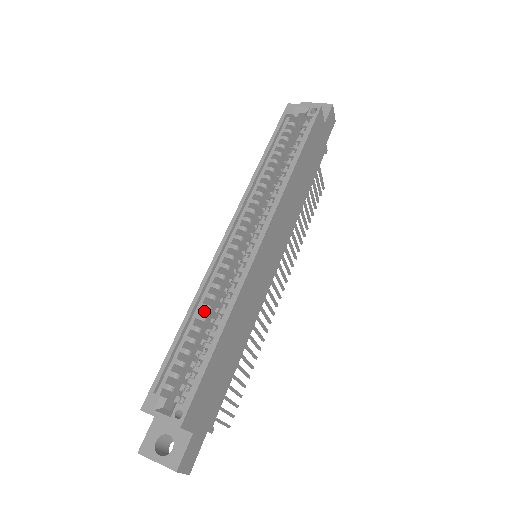
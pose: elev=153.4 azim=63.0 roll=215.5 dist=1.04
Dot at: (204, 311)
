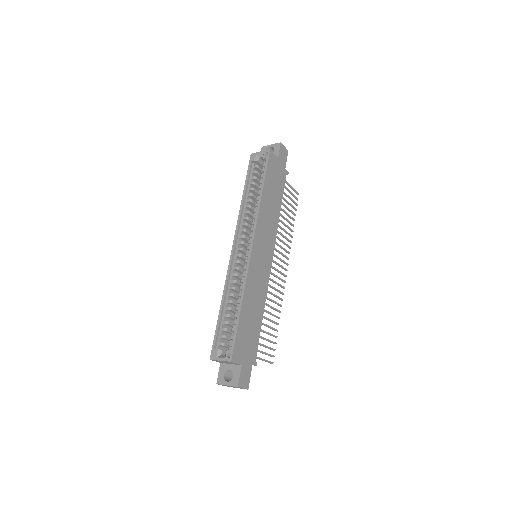
Dot at: (231, 297)
